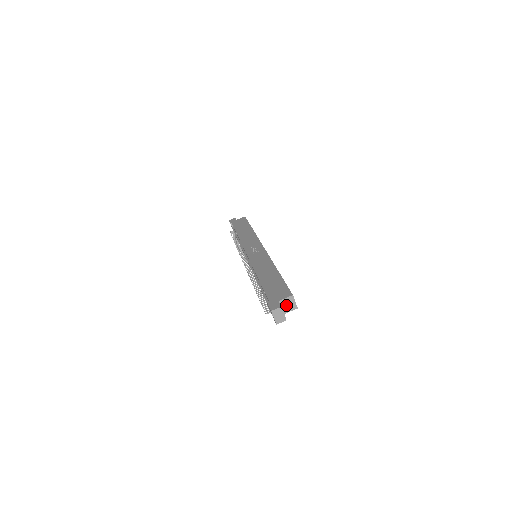
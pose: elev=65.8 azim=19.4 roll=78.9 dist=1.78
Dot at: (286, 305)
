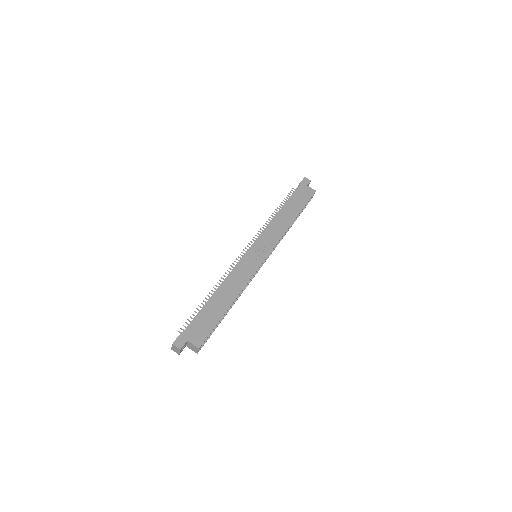
Dot at: (191, 346)
